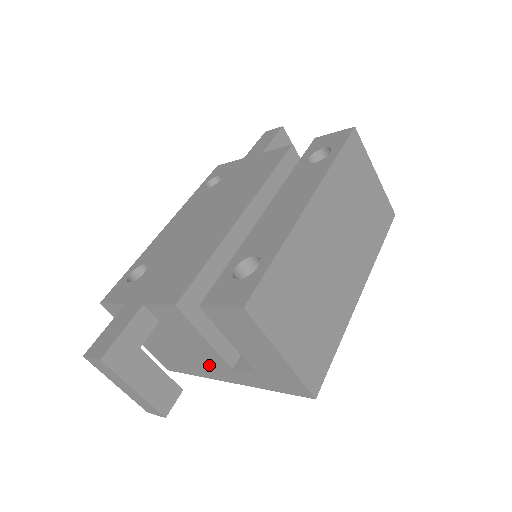
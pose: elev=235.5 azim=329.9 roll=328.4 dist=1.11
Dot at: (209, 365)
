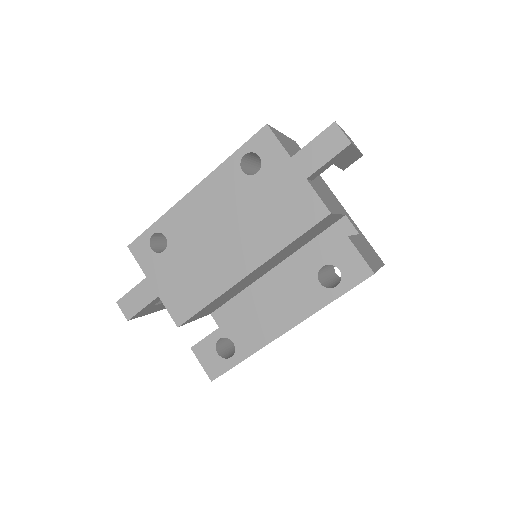
Dot at: occluded
